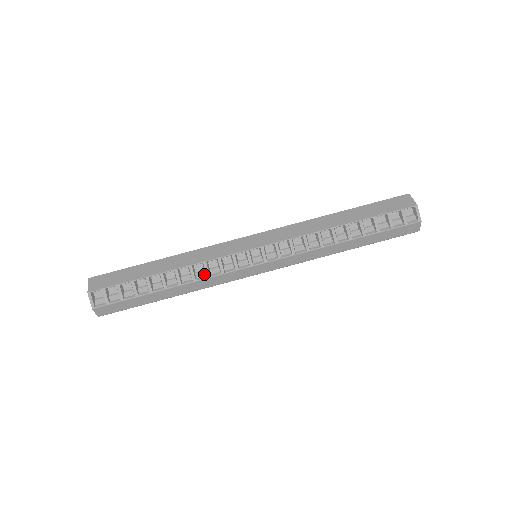
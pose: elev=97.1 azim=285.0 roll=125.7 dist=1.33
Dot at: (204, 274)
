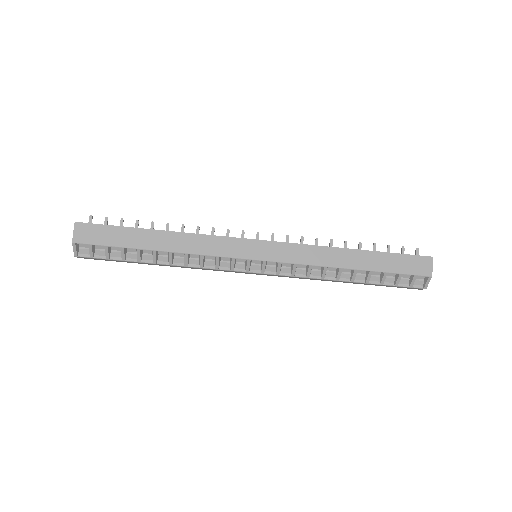
Dot at: (198, 263)
